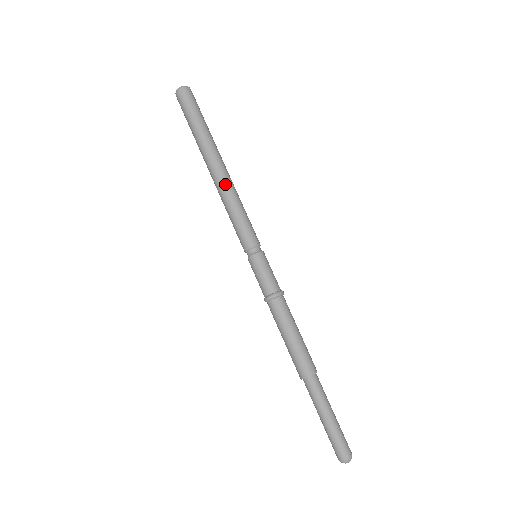
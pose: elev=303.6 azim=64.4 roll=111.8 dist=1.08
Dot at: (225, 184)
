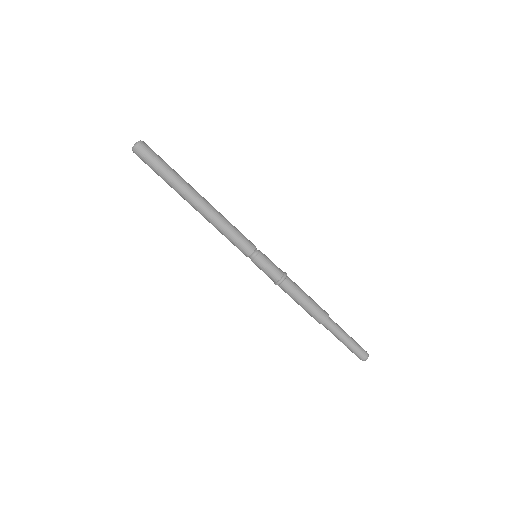
Dot at: (213, 211)
